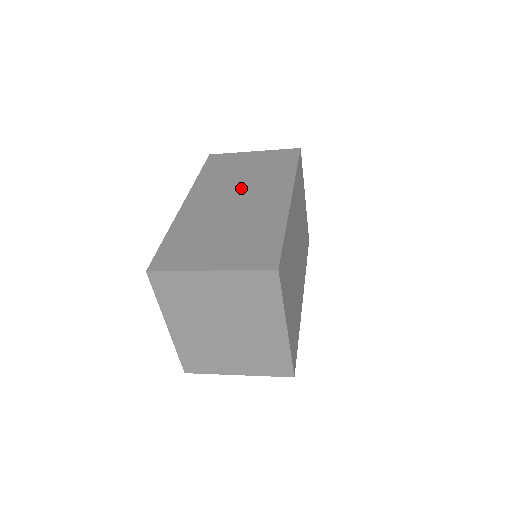
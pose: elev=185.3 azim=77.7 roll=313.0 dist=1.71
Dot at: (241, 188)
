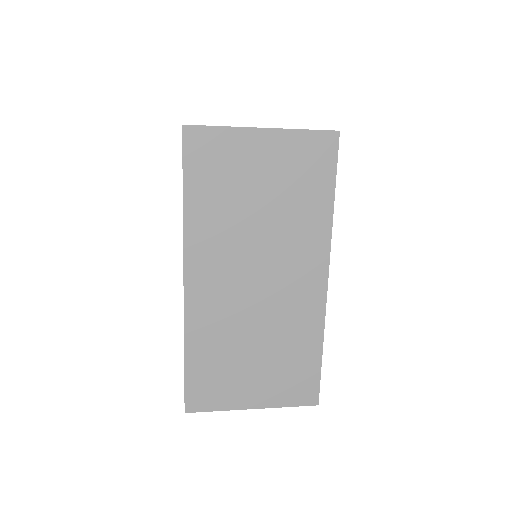
Dot at: (260, 253)
